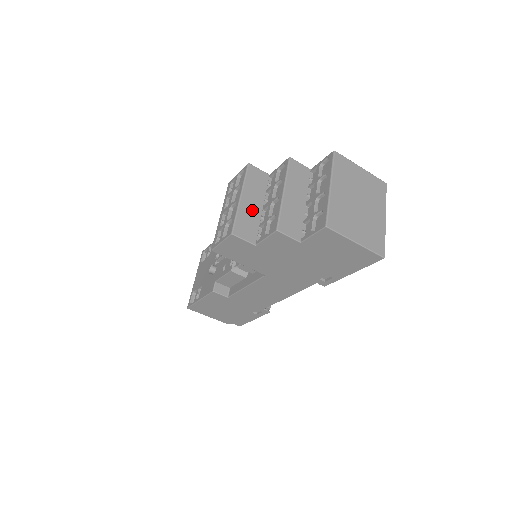
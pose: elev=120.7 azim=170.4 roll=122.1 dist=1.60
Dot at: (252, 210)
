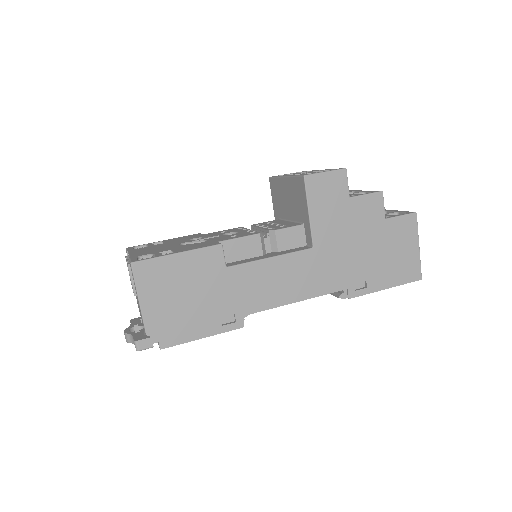
Dot at: occluded
